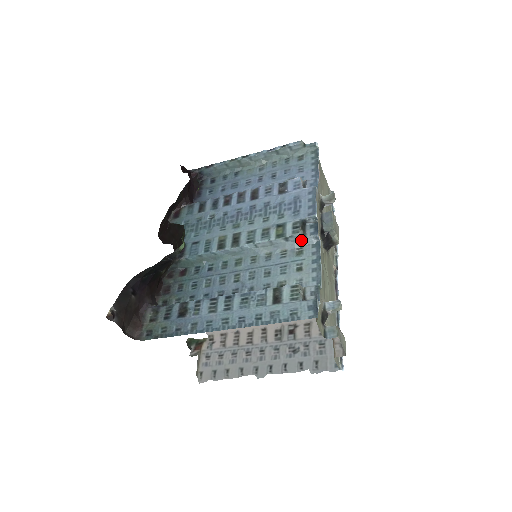
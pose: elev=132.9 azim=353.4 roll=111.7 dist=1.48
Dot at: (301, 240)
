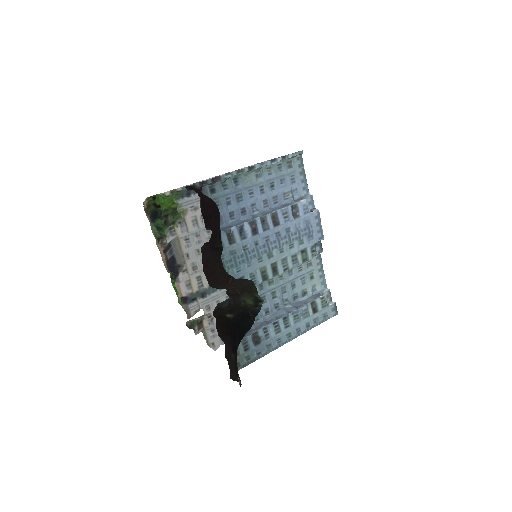
Dot at: occluded
